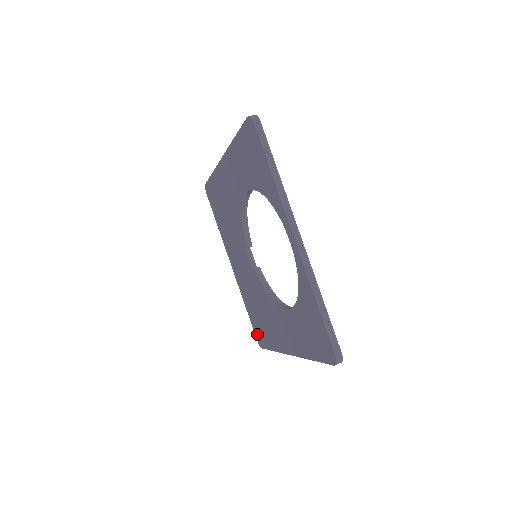
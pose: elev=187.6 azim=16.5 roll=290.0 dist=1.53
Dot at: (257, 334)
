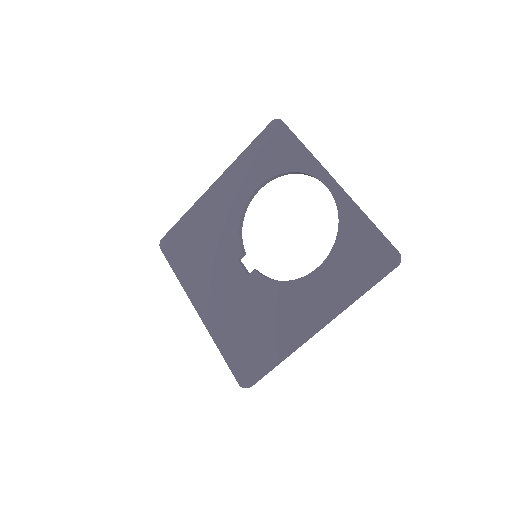
Dot at: (241, 371)
